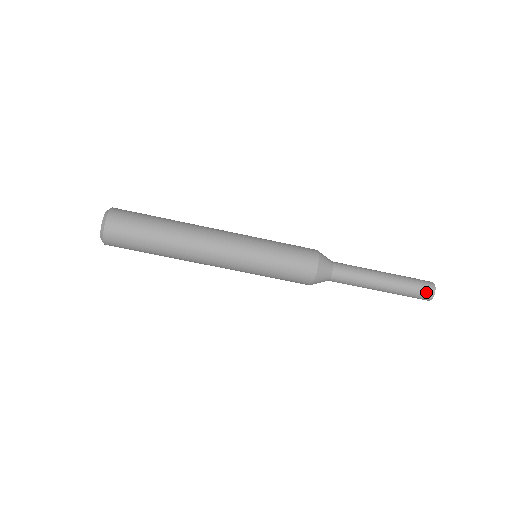
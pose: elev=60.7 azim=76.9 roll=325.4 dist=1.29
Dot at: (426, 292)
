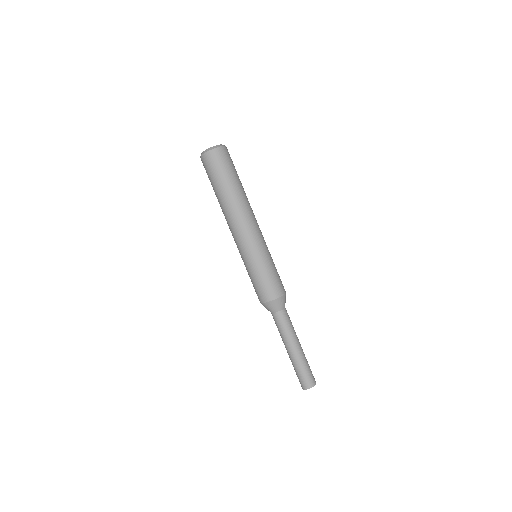
Dot at: (310, 381)
